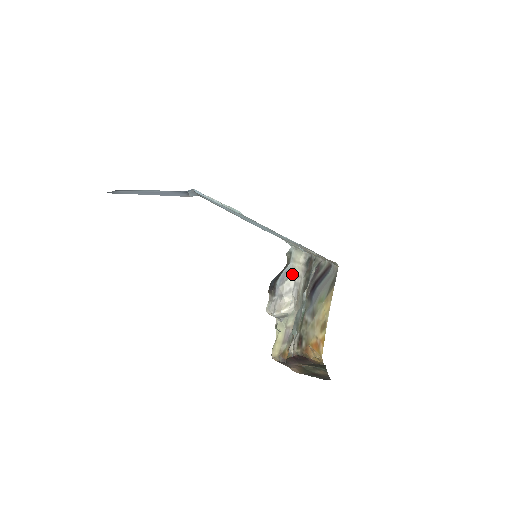
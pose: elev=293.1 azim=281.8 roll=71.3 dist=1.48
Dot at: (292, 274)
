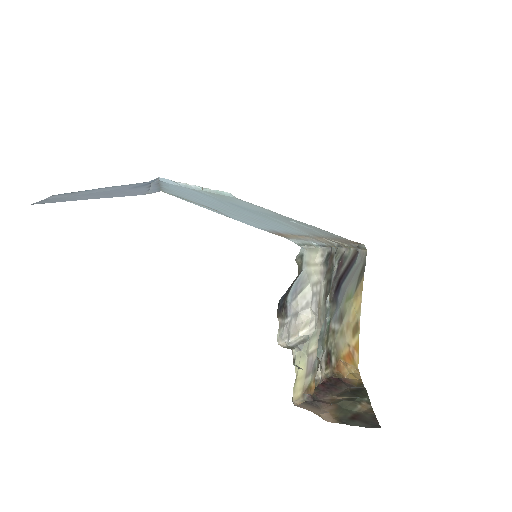
Dot at: (307, 282)
